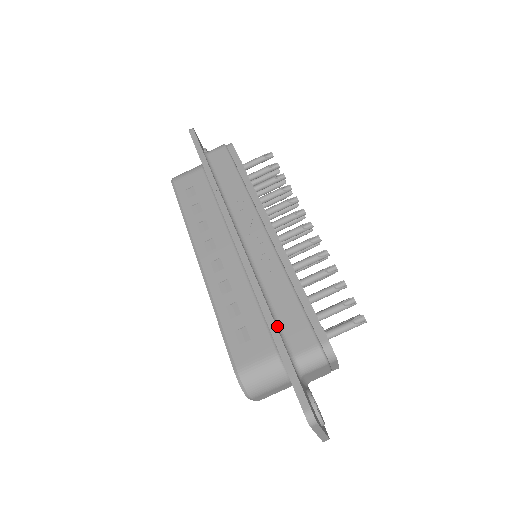
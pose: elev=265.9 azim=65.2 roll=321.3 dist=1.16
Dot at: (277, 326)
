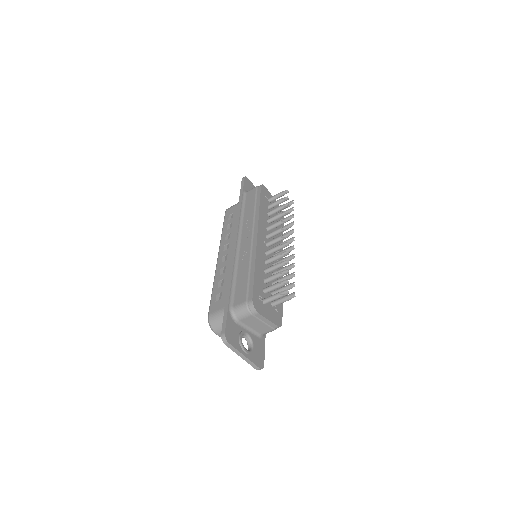
Dot at: (232, 291)
